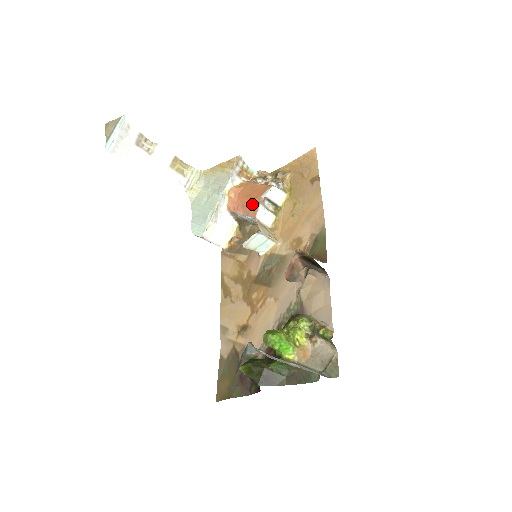
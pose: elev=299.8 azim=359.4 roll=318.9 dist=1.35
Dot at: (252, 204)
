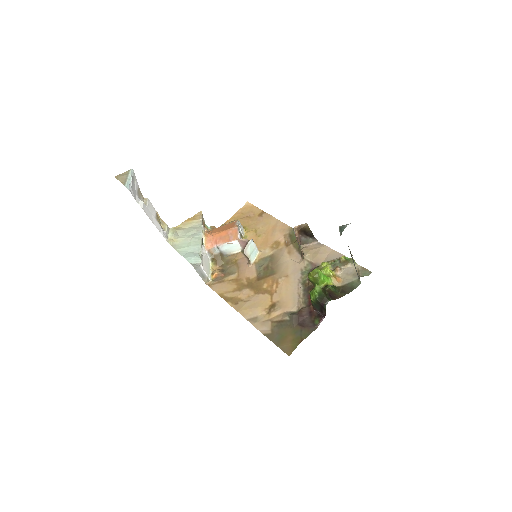
Dot at: (231, 232)
